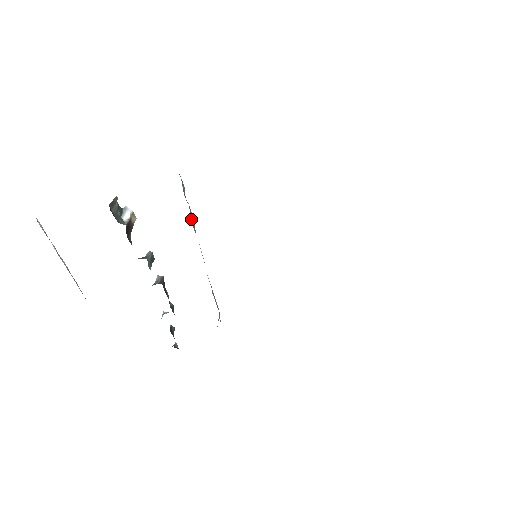
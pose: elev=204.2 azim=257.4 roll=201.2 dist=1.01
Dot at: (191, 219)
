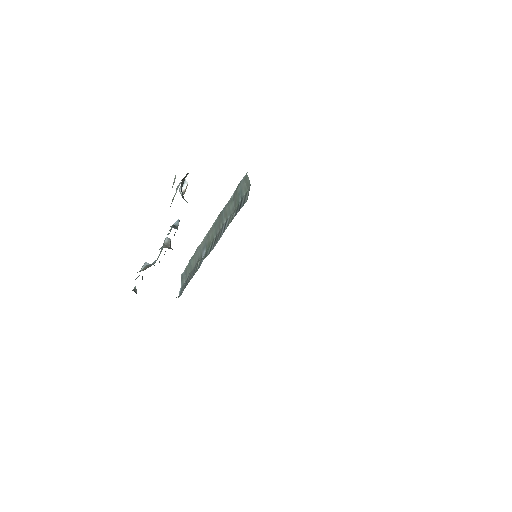
Dot at: (225, 207)
